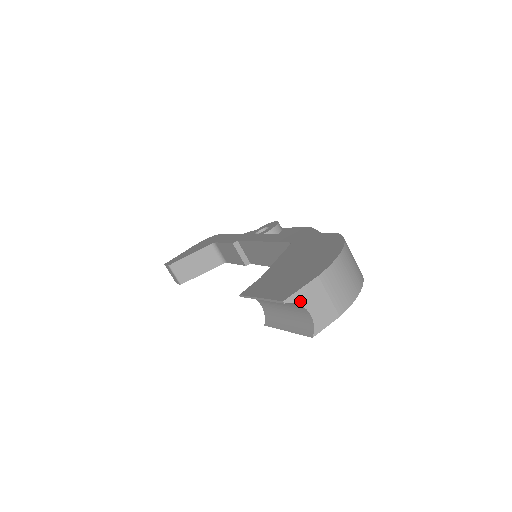
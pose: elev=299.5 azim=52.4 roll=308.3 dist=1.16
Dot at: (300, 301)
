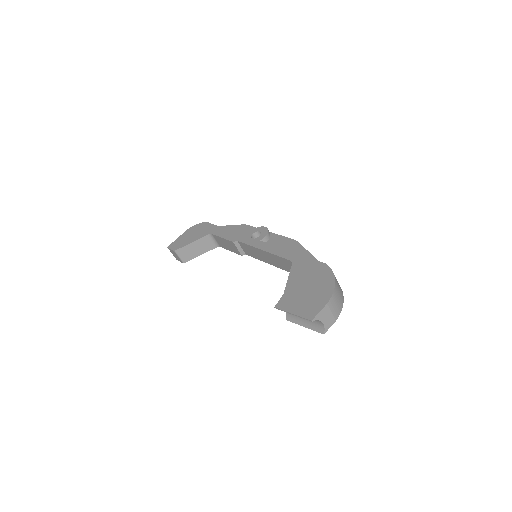
Dot at: (319, 318)
